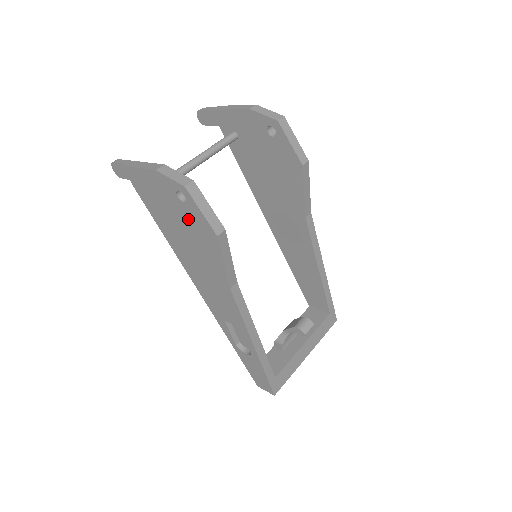
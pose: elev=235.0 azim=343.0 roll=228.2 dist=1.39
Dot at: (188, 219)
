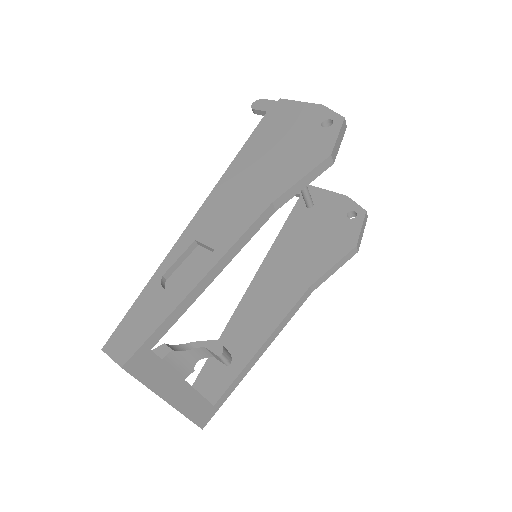
Dot at: (308, 139)
